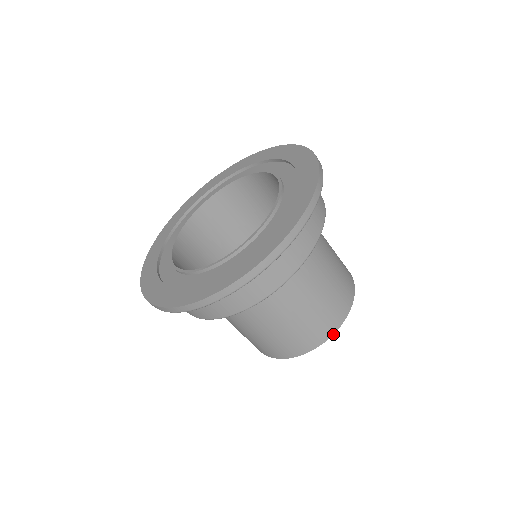
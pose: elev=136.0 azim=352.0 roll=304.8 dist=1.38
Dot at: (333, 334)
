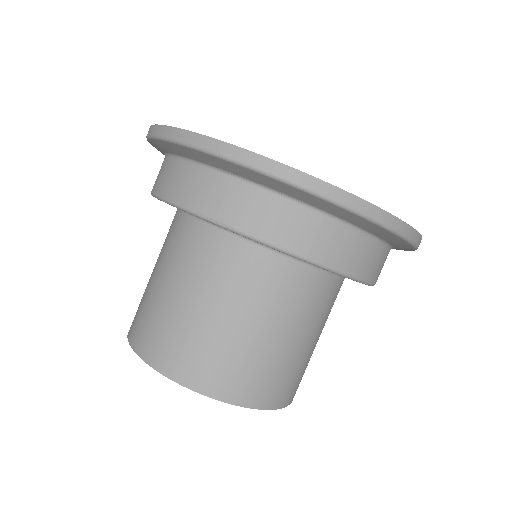
Dot at: (282, 407)
